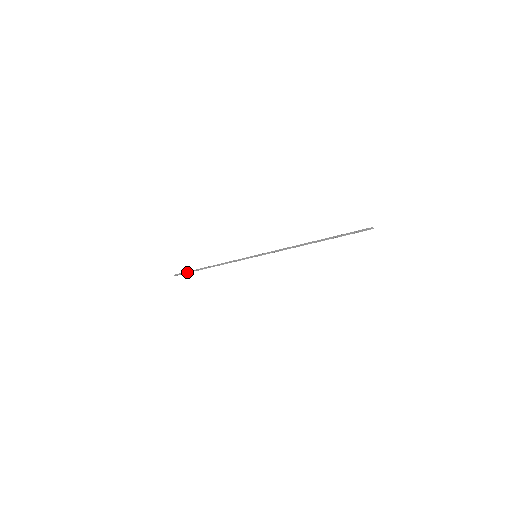
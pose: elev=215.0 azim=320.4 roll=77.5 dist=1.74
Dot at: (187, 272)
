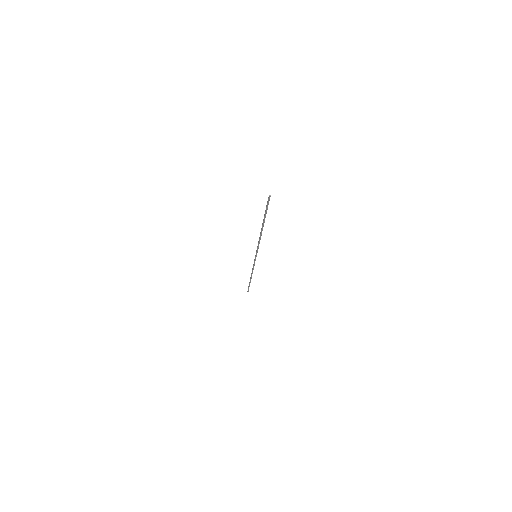
Dot at: (248, 286)
